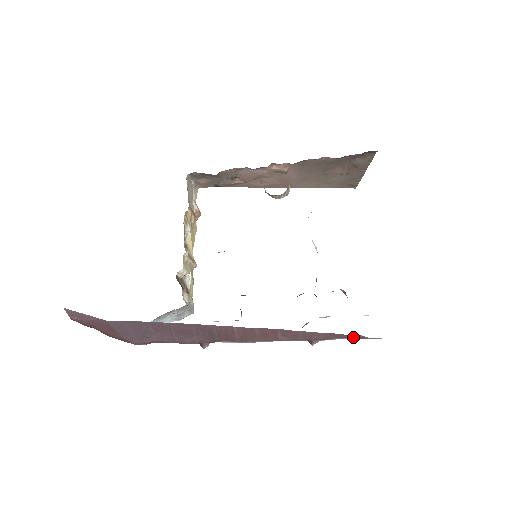
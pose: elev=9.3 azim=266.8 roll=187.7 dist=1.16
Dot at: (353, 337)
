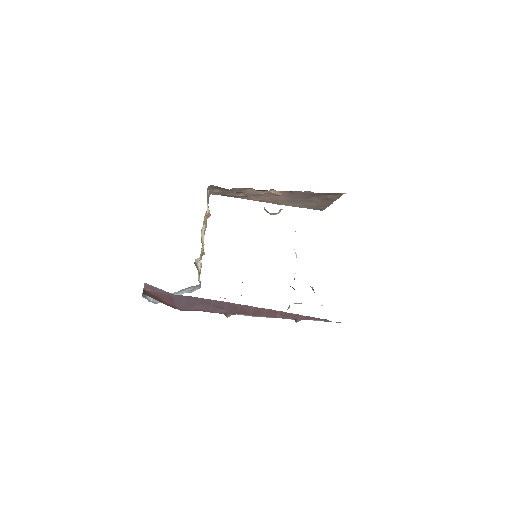
Dot at: (322, 320)
